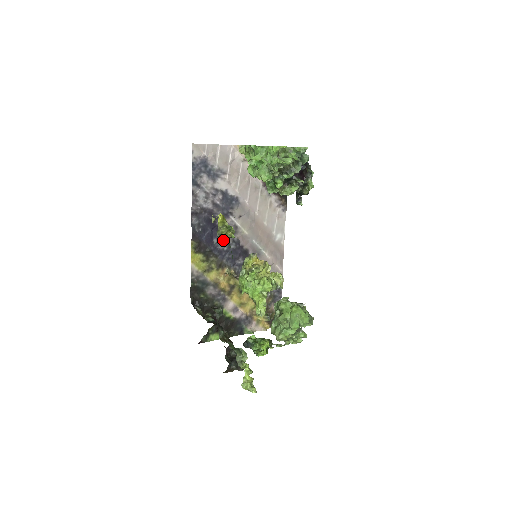
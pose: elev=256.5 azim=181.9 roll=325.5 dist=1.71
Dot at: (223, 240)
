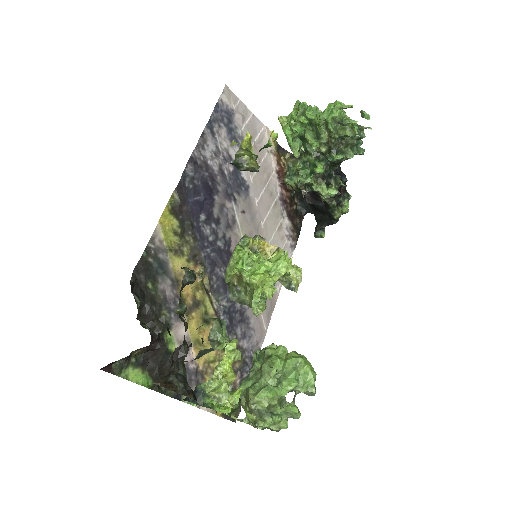
Dot at: (212, 225)
